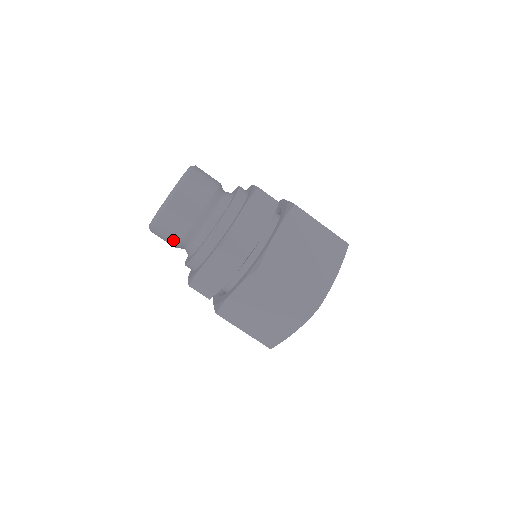
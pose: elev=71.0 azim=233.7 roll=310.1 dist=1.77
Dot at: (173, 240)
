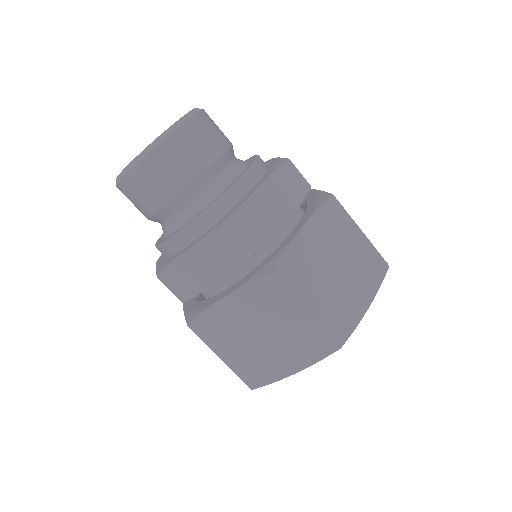
Dot at: (149, 205)
